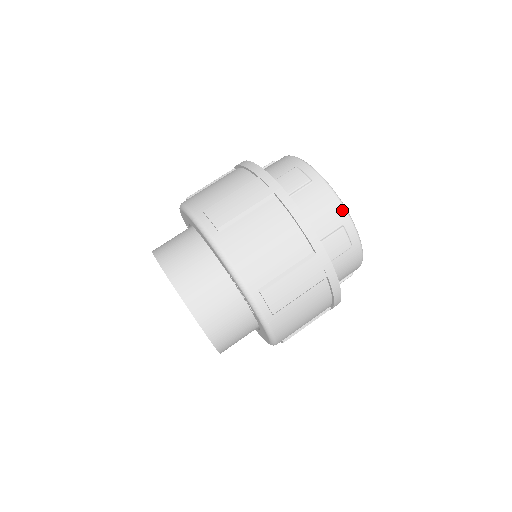
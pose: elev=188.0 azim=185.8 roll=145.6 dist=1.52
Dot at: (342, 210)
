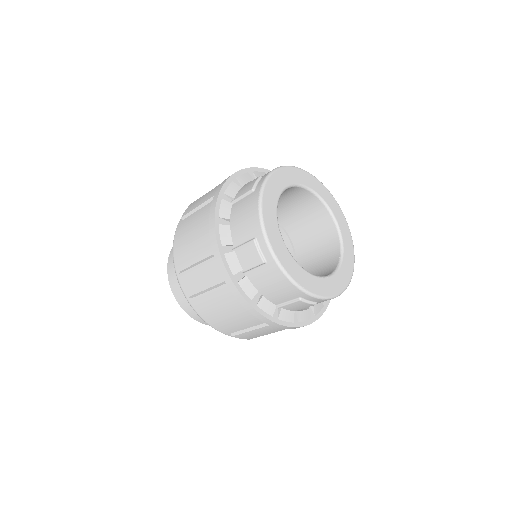
Dot at: (258, 223)
